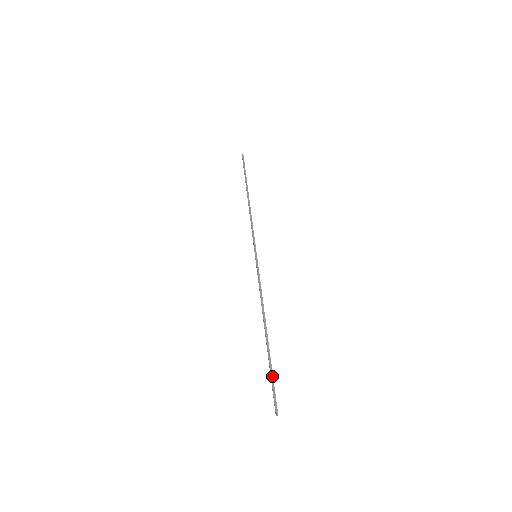
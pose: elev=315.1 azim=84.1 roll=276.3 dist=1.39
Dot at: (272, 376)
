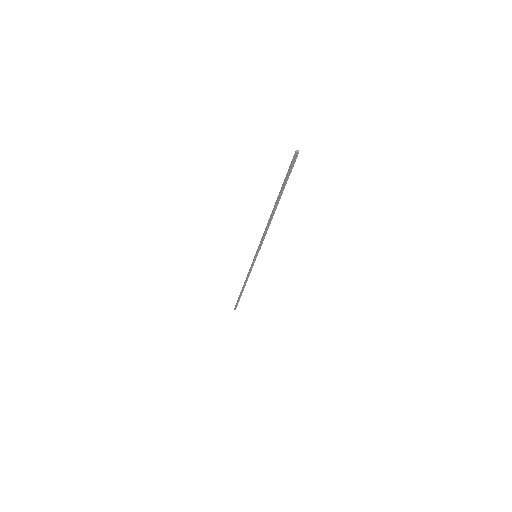
Dot at: (286, 178)
